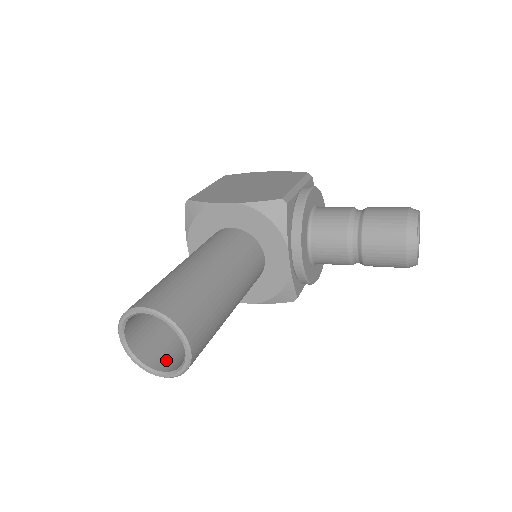
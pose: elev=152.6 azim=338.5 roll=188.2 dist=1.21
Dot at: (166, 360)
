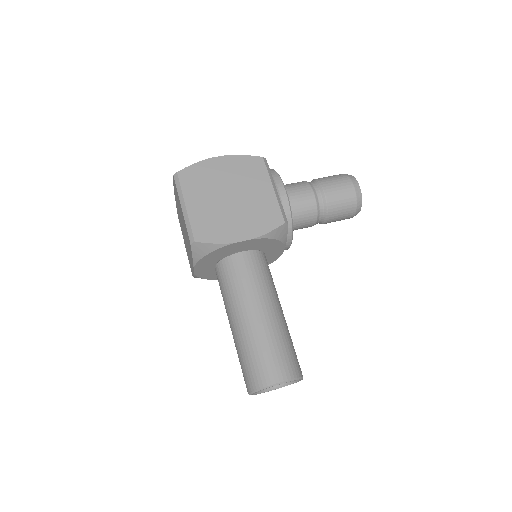
Dot at: occluded
